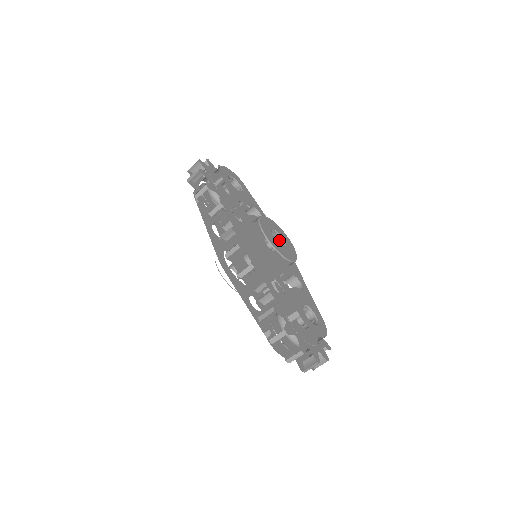
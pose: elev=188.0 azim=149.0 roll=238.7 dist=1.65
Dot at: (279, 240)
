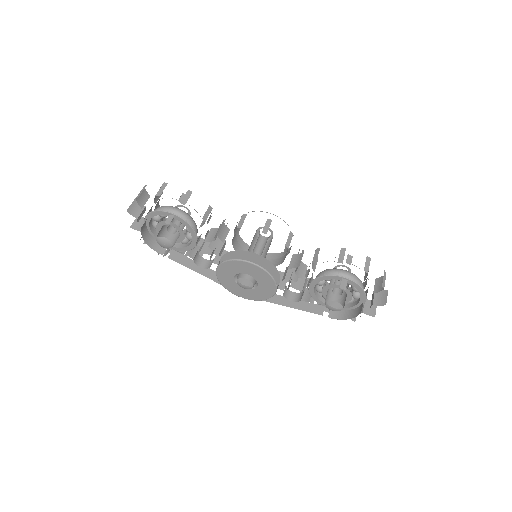
Dot at: (263, 238)
